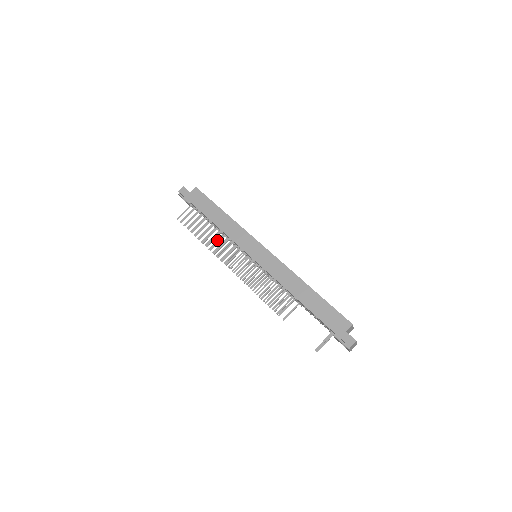
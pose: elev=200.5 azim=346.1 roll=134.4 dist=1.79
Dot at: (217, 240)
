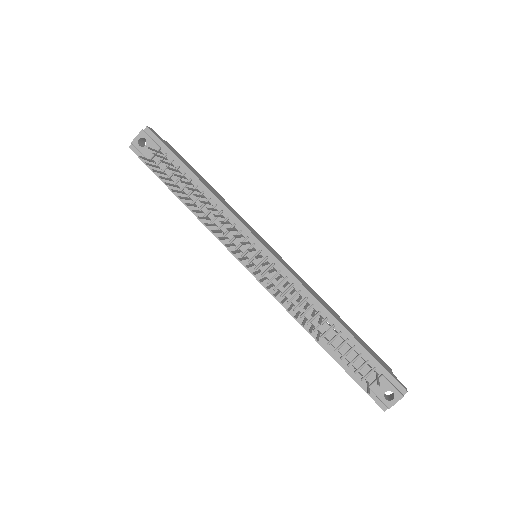
Dot at: (198, 210)
